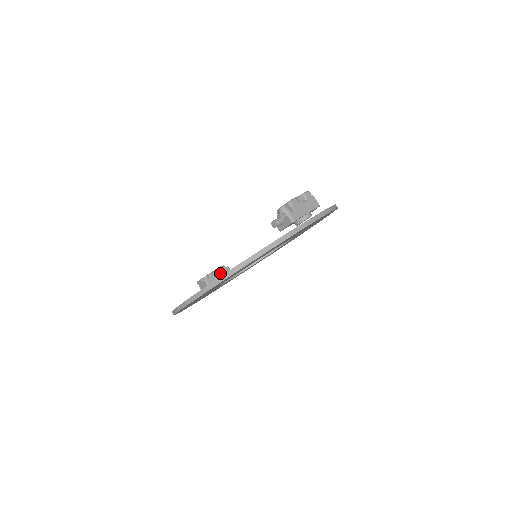
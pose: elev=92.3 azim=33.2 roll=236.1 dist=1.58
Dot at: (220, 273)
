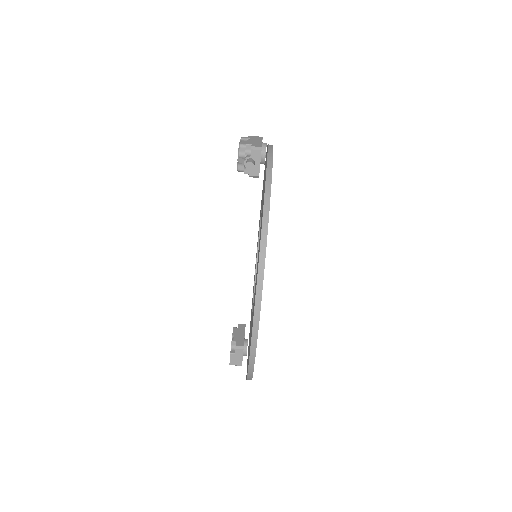
Dot at: (239, 333)
